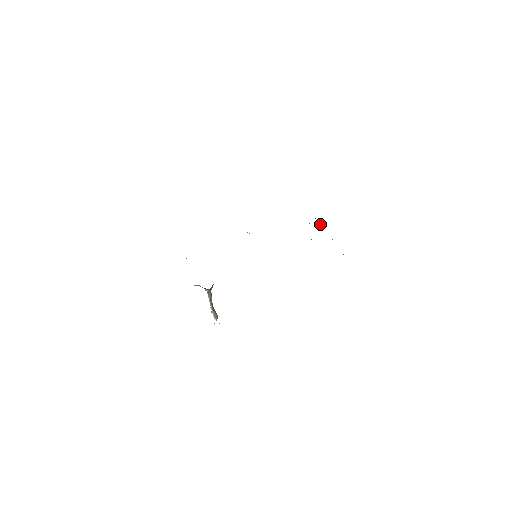
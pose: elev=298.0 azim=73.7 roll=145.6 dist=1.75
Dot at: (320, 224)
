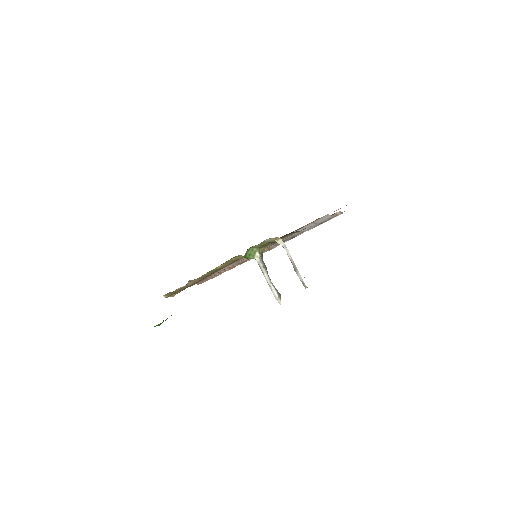
Dot at: occluded
